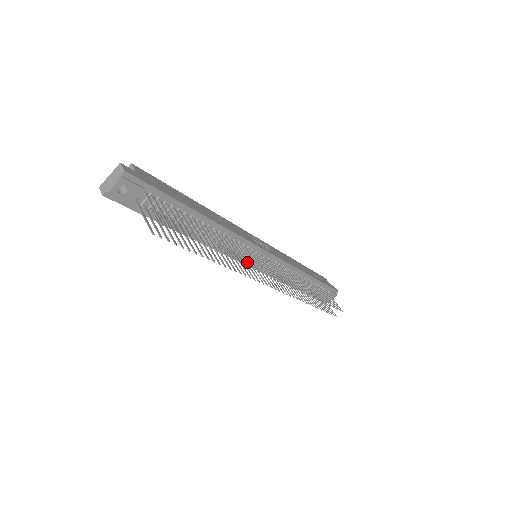
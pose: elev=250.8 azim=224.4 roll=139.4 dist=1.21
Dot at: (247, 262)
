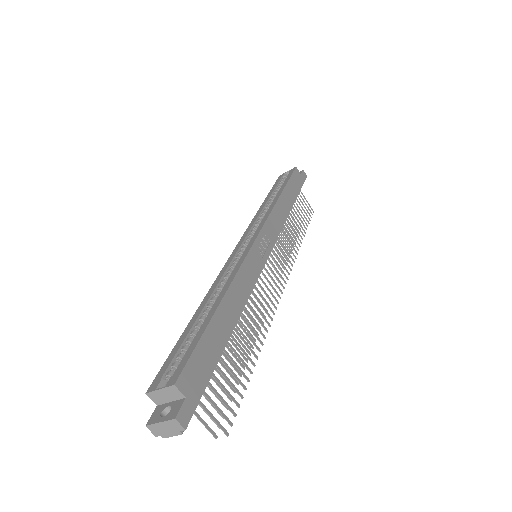
Dot at: occluded
